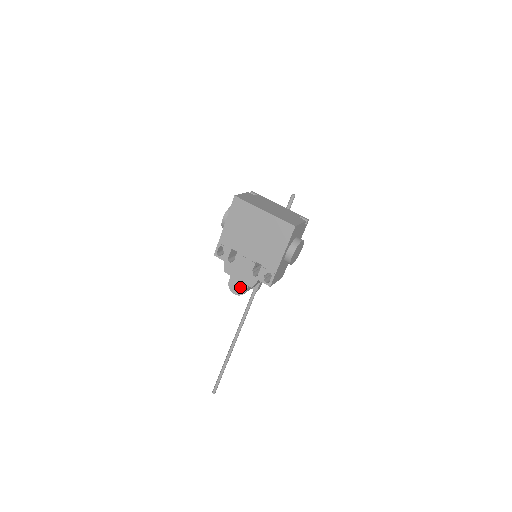
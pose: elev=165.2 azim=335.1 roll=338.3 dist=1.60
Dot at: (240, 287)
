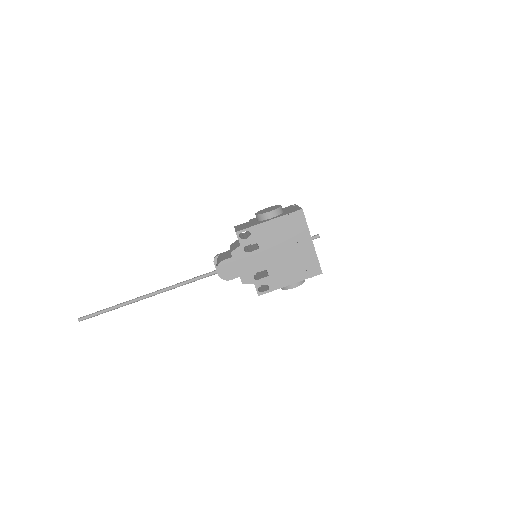
Dot at: (229, 273)
